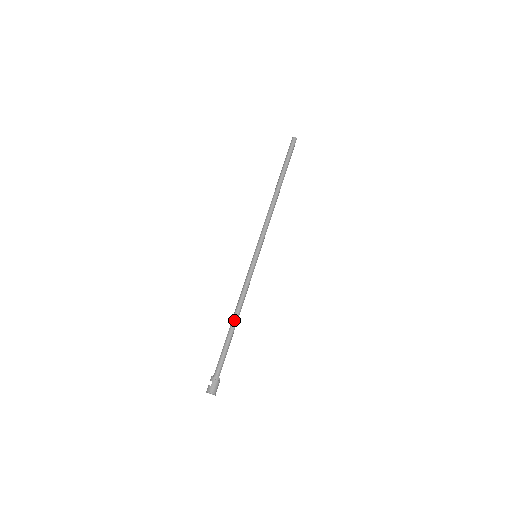
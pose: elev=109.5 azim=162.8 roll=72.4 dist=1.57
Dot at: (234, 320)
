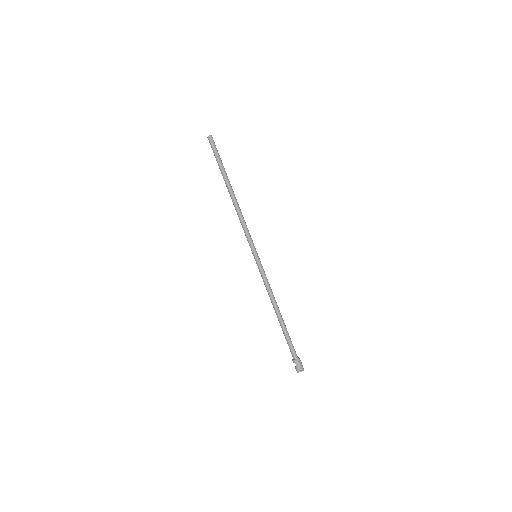
Dot at: (277, 314)
